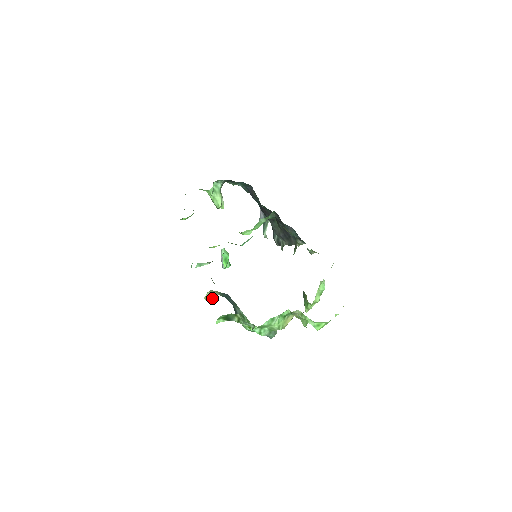
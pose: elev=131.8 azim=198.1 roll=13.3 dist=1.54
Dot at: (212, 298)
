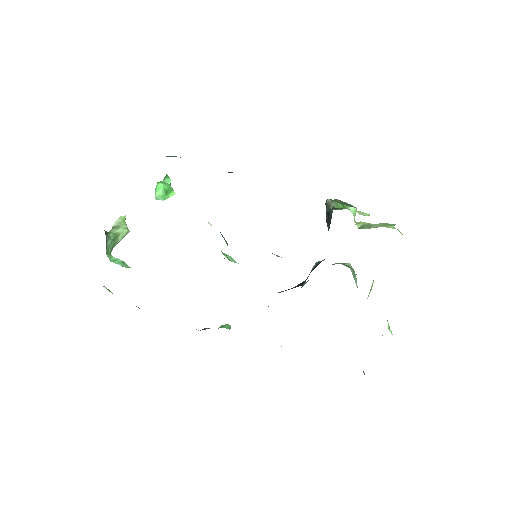
Dot at: occluded
